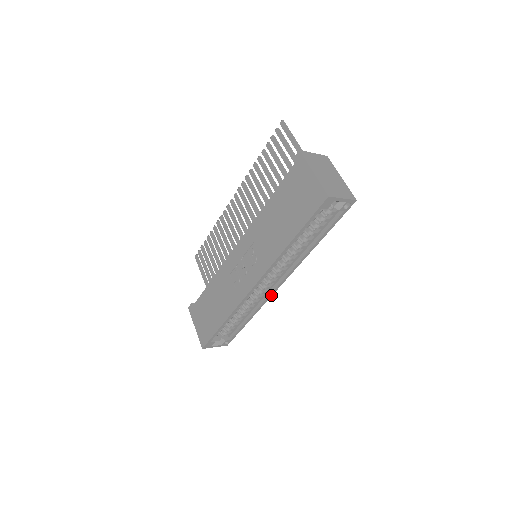
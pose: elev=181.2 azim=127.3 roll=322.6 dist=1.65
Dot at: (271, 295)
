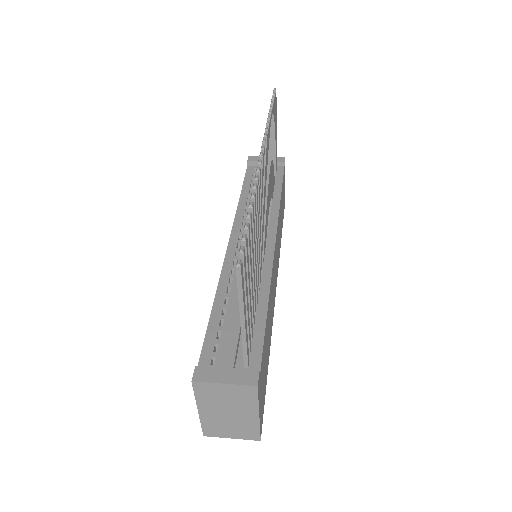
Dot at: occluded
